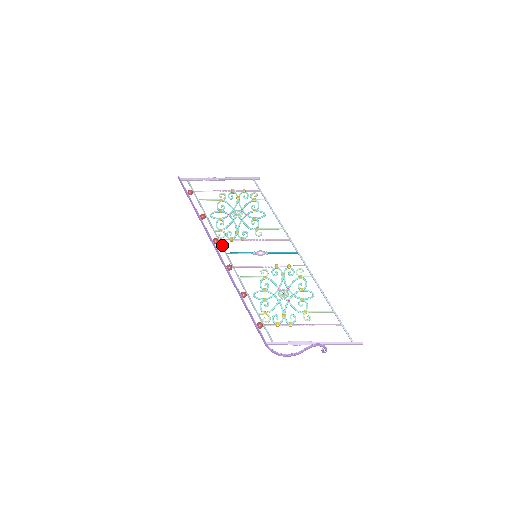
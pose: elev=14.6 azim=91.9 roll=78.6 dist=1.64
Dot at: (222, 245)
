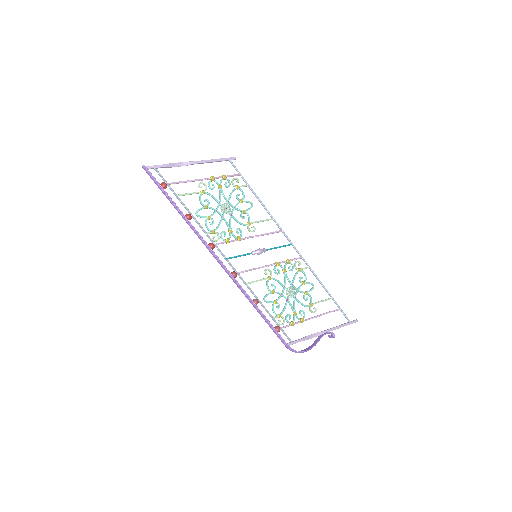
Dot at: (220, 250)
